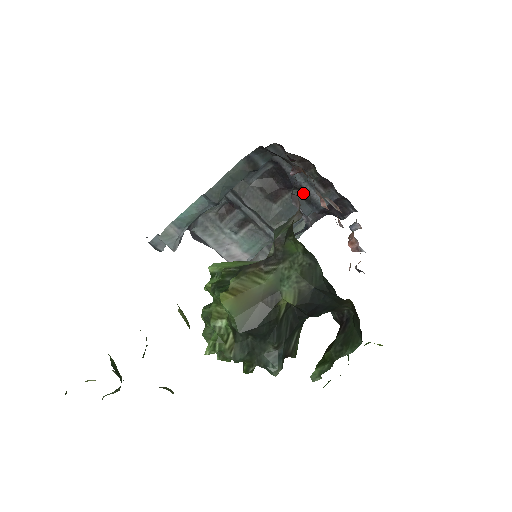
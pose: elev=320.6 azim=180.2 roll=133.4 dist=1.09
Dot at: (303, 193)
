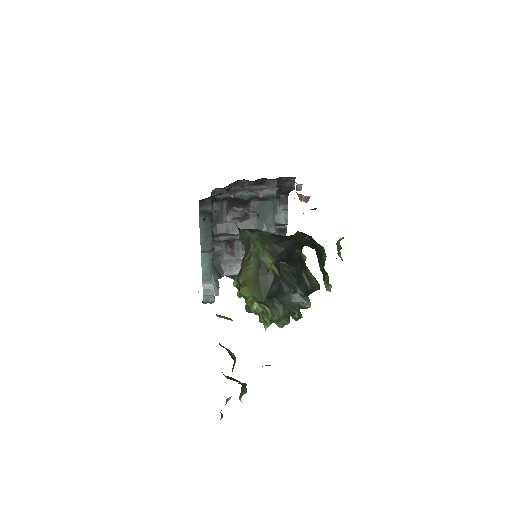
Dot at: (257, 198)
